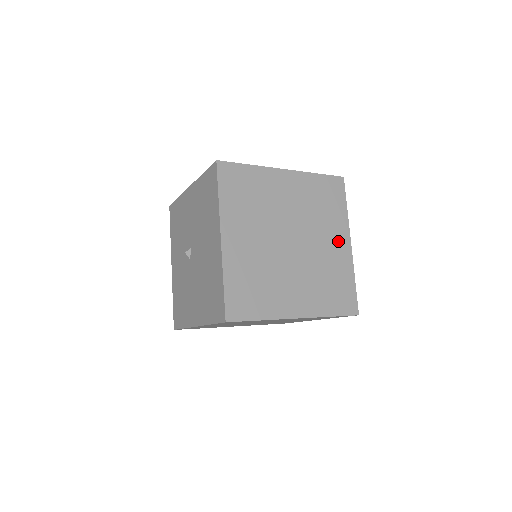
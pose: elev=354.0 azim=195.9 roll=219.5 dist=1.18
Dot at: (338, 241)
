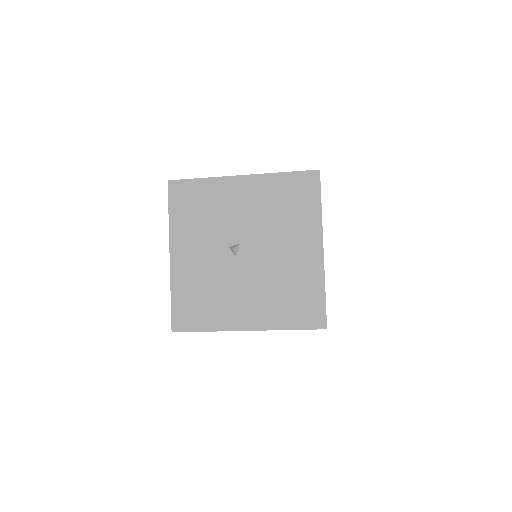
Dot at: occluded
